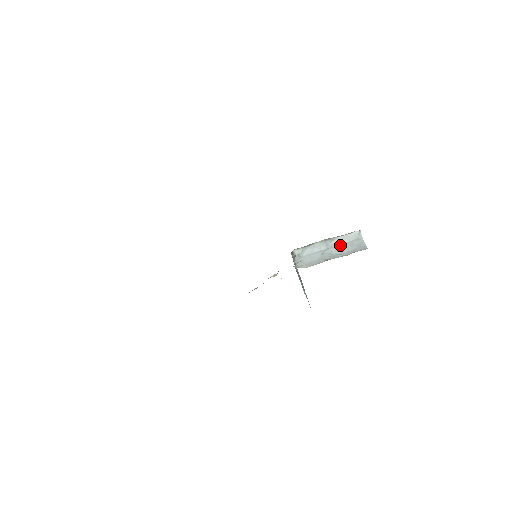
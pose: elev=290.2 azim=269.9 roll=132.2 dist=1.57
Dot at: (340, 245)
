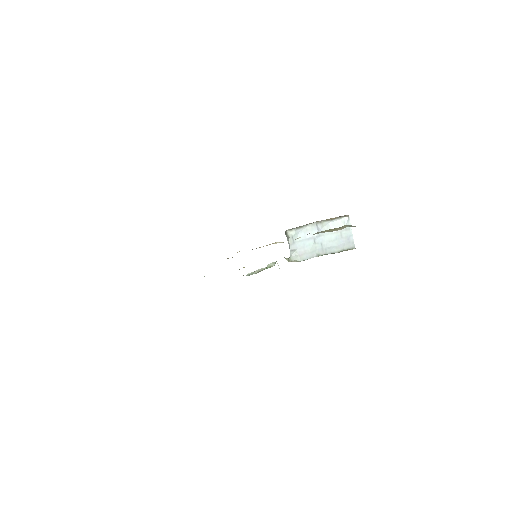
Dot at: (330, 234)
